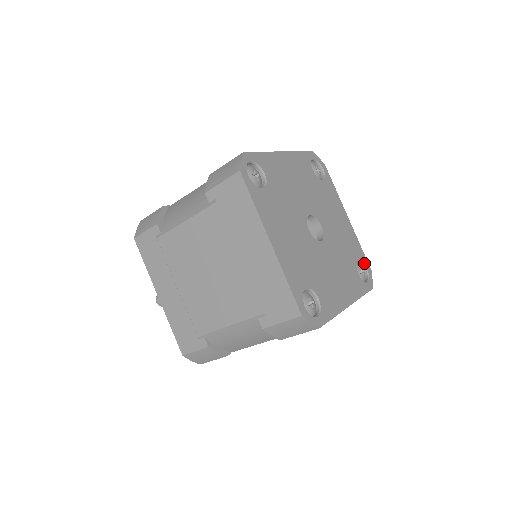
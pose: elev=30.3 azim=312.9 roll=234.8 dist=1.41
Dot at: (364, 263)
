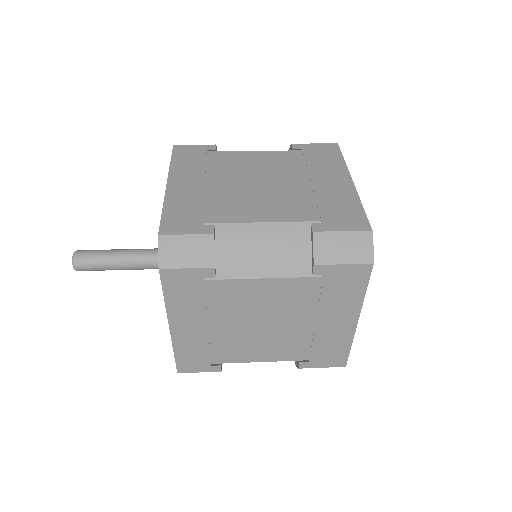
Dot at: occluded
